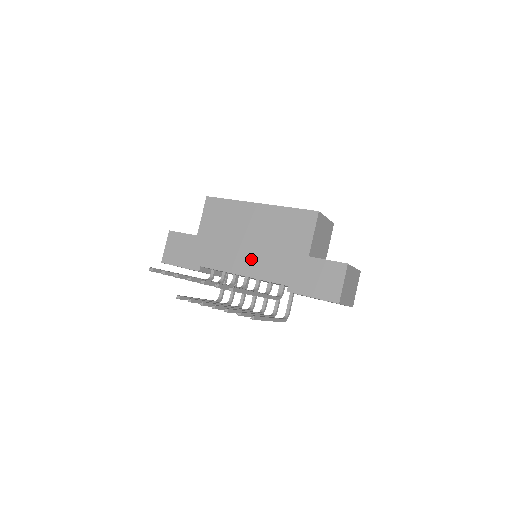
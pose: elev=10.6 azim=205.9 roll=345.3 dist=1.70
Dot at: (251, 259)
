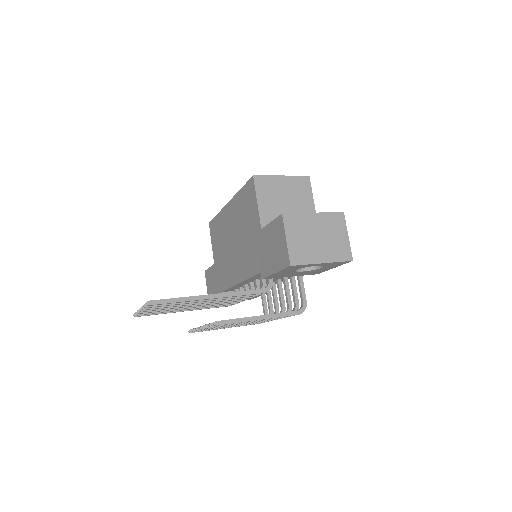
Dot at: (238, 262)
